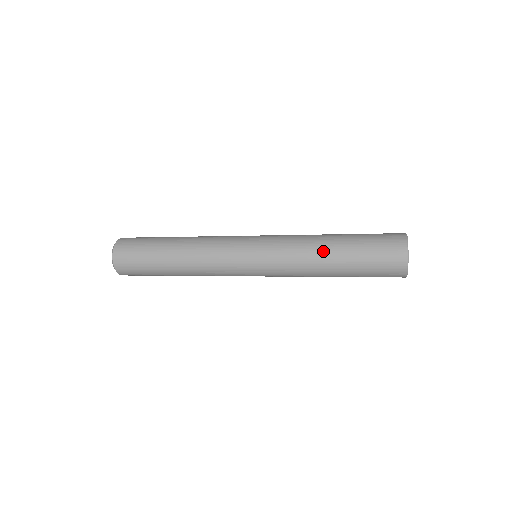
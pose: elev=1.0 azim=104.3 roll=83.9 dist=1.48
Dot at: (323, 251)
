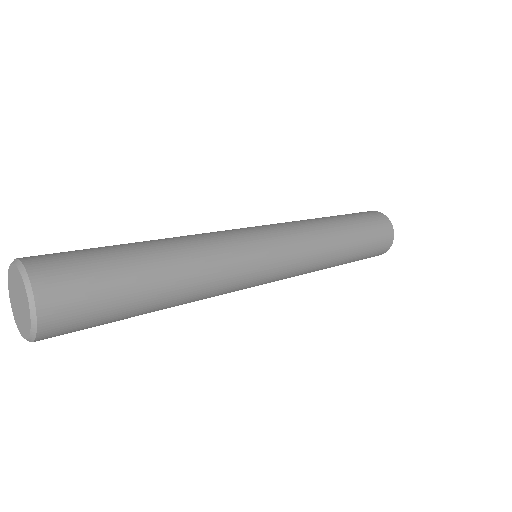
Dot at: (338, 260)
